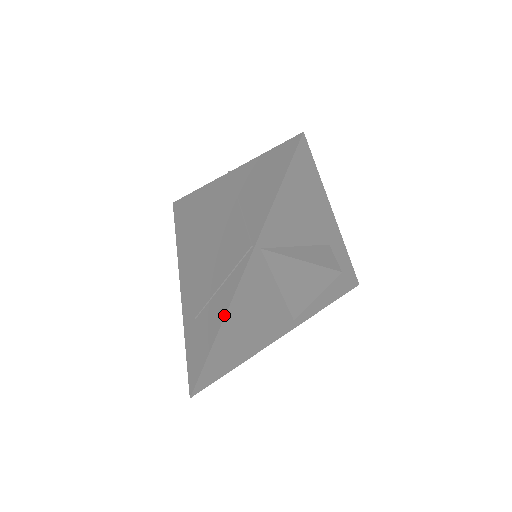
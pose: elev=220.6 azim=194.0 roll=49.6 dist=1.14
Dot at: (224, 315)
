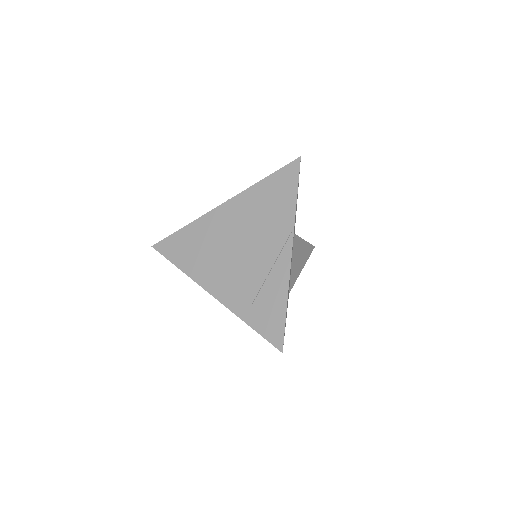
Dot at: (288, 283)
